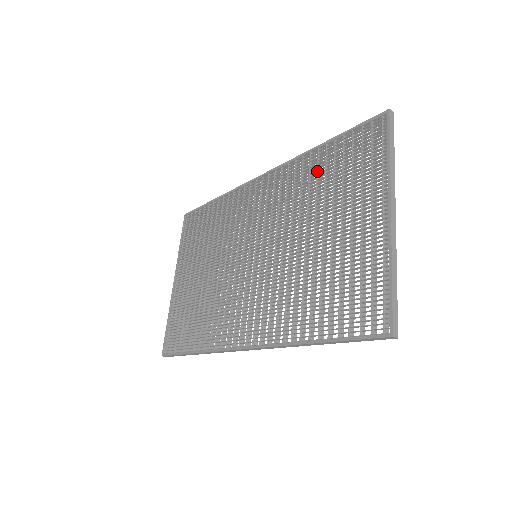
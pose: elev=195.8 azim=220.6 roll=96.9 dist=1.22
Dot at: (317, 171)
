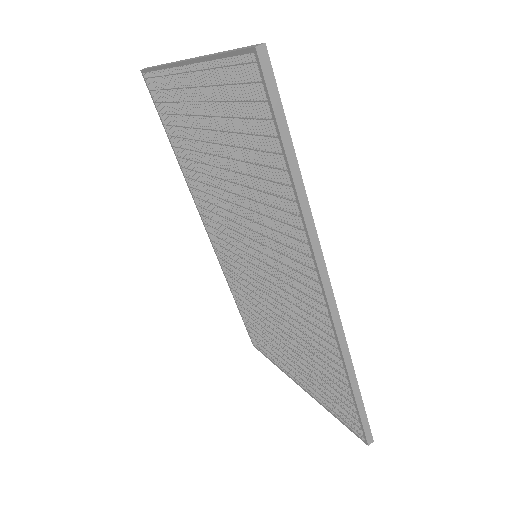
Dot at: (187, 160)
